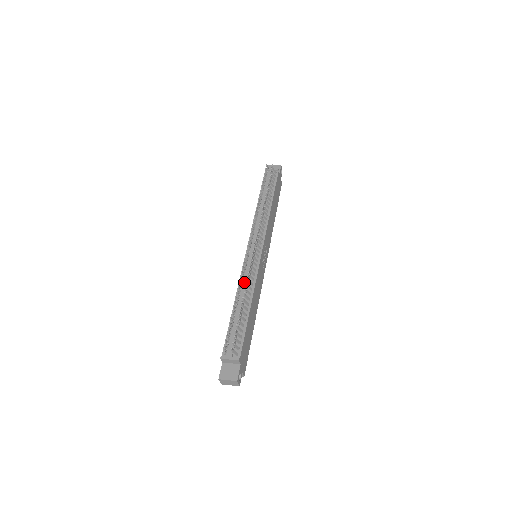
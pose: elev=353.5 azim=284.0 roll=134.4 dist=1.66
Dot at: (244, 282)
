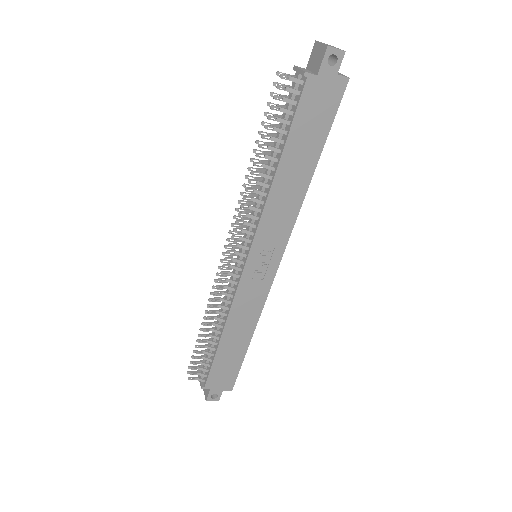
Dot at: occluded
